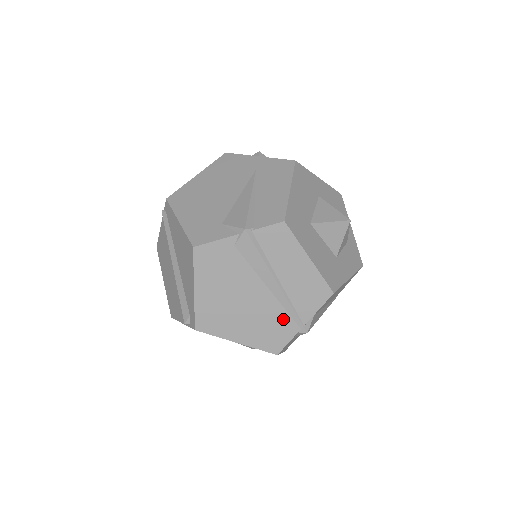
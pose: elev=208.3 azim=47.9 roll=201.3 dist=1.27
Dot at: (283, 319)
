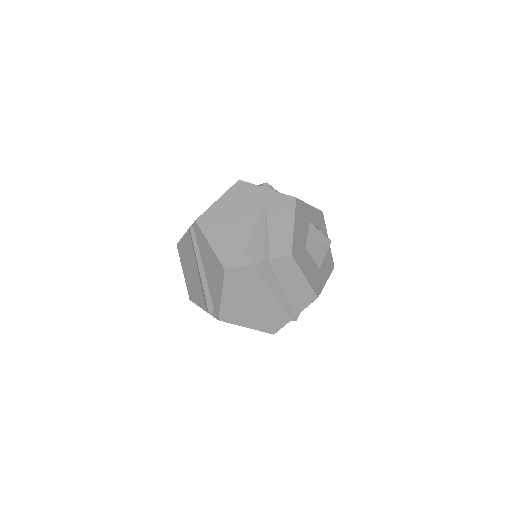
Dot at: (281, 313)
